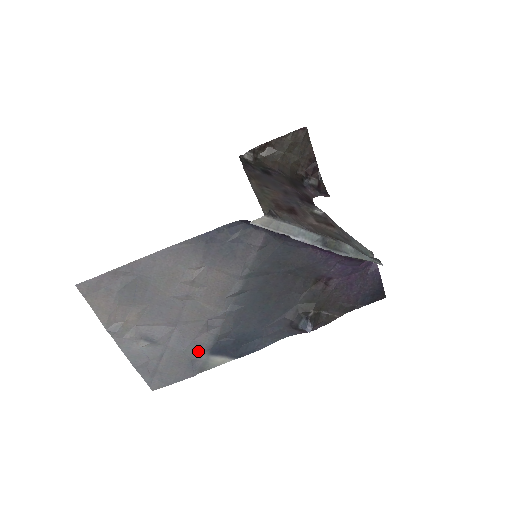
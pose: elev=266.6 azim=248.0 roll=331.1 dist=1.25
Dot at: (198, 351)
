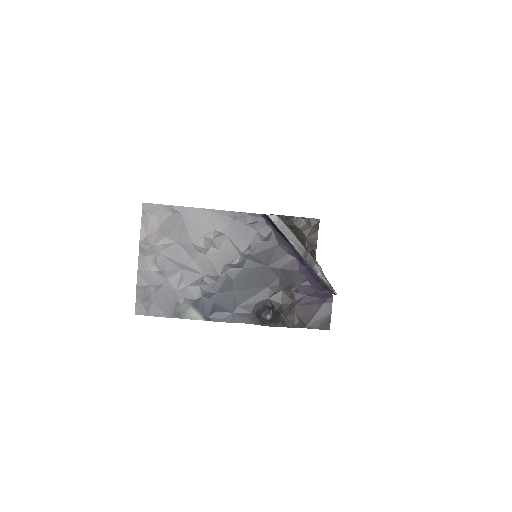
Dot at: (185, 297)
